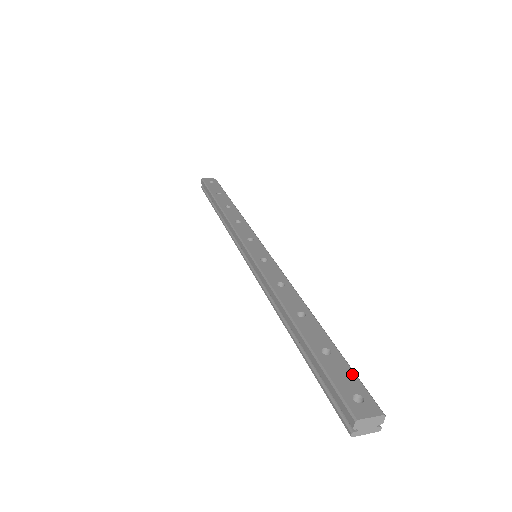
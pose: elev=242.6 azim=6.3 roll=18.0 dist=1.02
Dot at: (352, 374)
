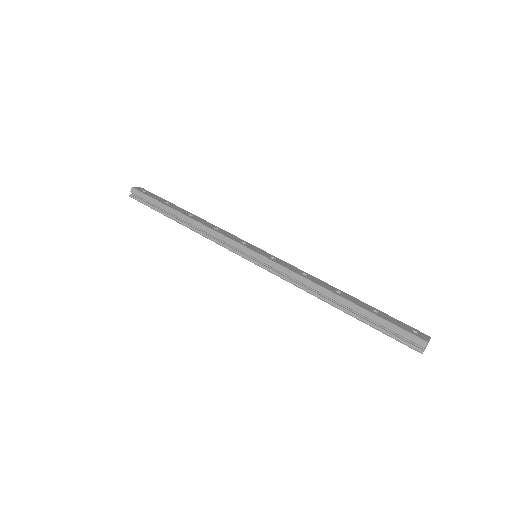
Dot at: (399, 321)
